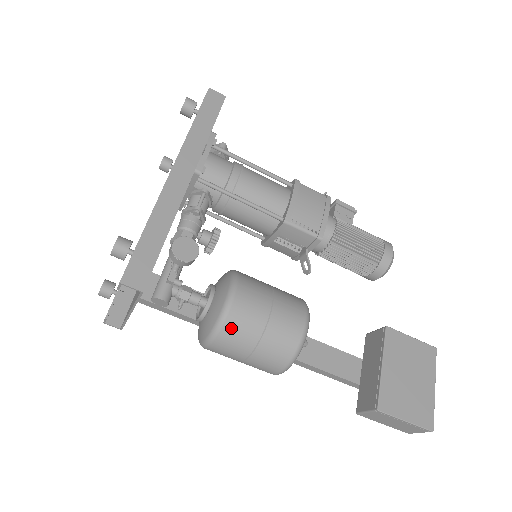
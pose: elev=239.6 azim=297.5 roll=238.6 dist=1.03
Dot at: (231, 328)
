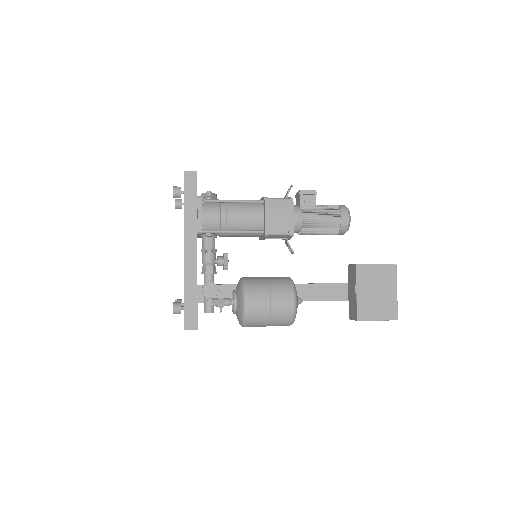
Dot at: (251, 319)
